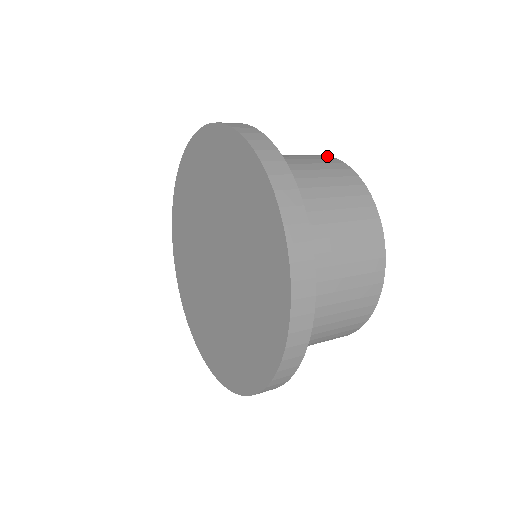
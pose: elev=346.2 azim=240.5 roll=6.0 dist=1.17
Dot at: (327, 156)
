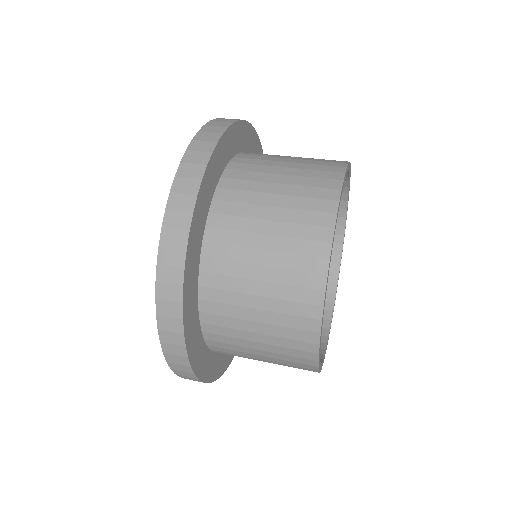
Dot at: (337, 181)
